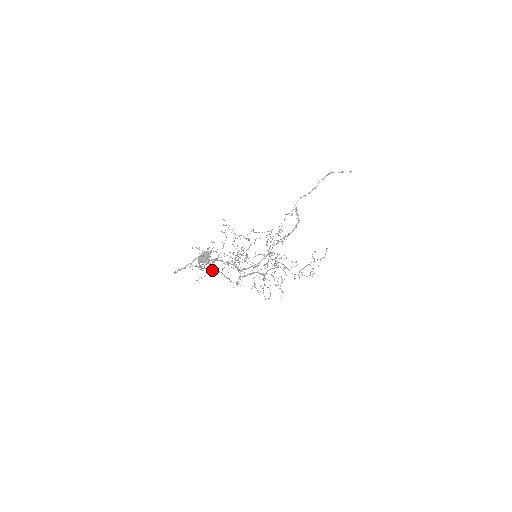
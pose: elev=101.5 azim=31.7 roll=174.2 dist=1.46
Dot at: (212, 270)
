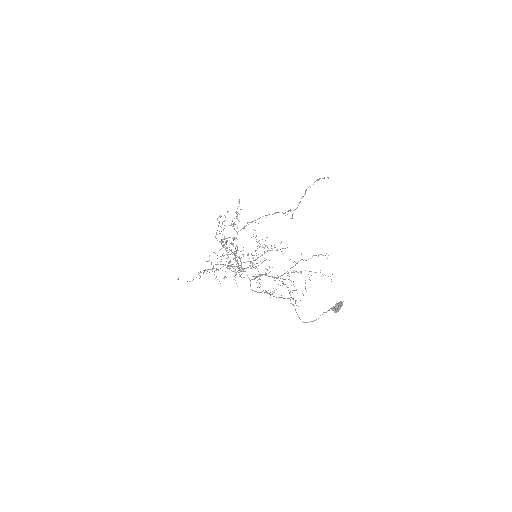
Dot at: (295, 301)
